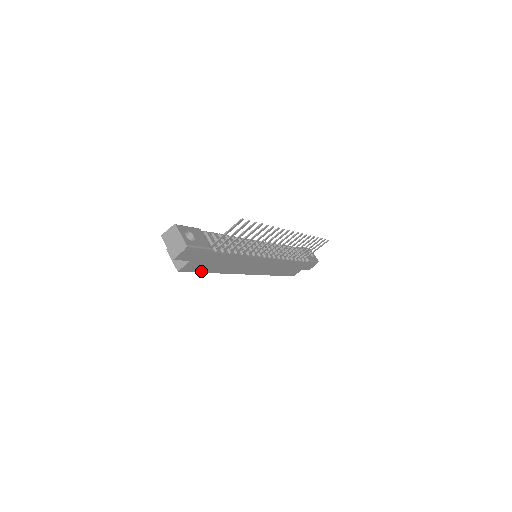
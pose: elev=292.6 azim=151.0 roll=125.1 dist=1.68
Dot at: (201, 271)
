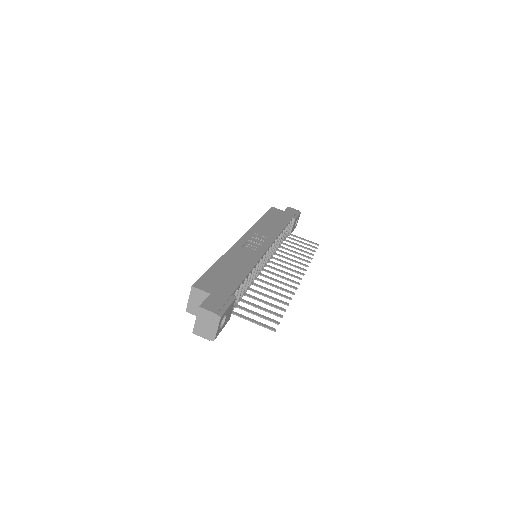
Dot at: occluded
